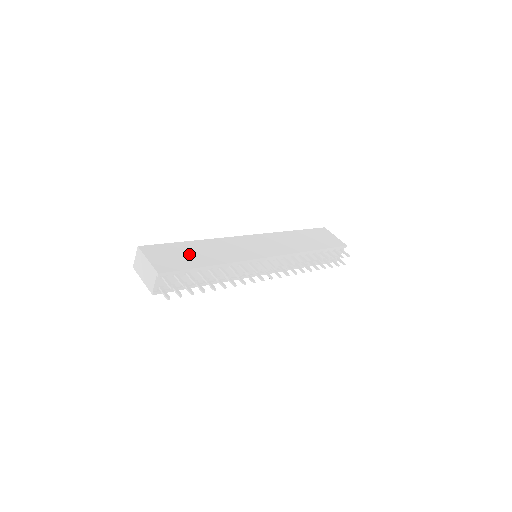
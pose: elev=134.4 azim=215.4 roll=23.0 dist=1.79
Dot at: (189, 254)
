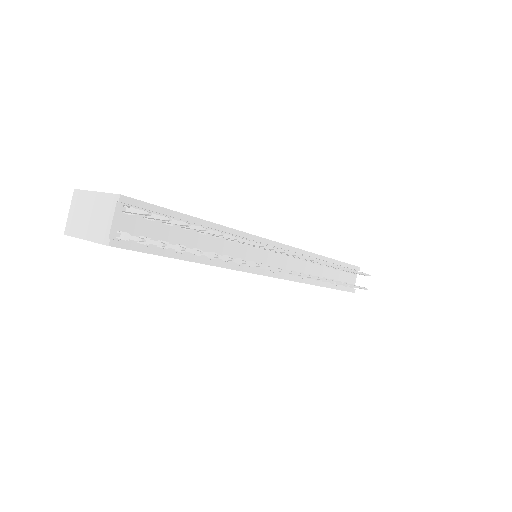
Dot at: occluded
